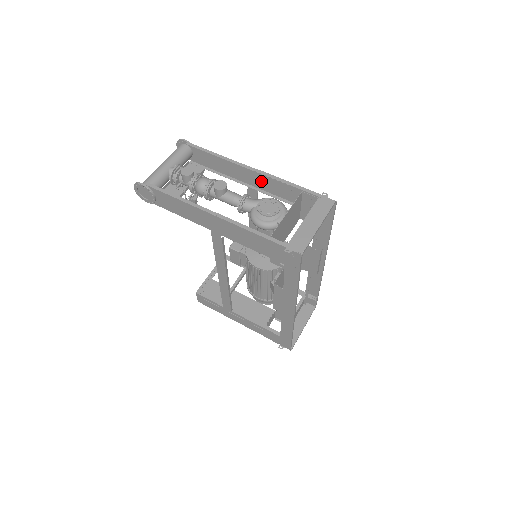
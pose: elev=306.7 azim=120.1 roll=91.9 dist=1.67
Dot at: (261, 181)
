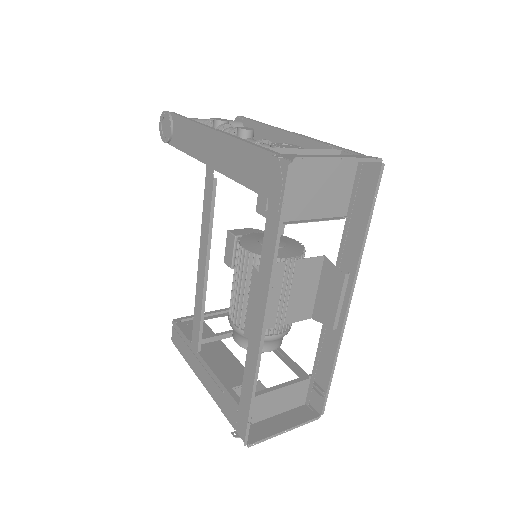
Dot at: occluded
